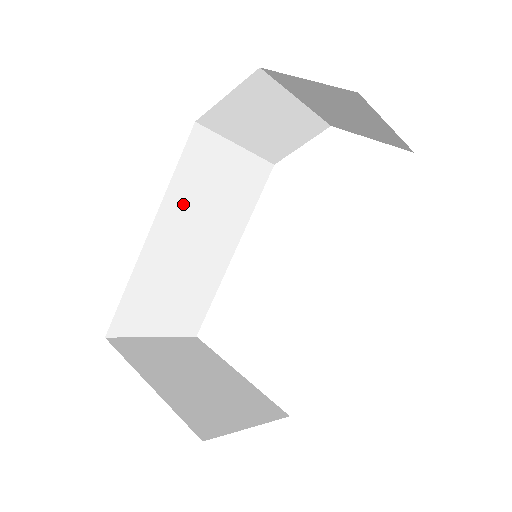
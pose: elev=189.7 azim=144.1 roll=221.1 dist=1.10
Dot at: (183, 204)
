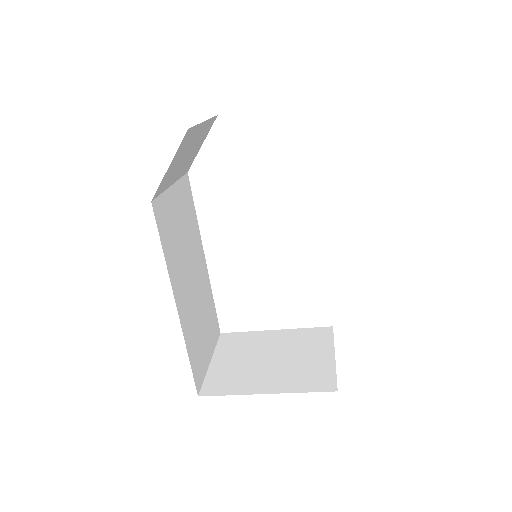
Dot at: (176, 265)
